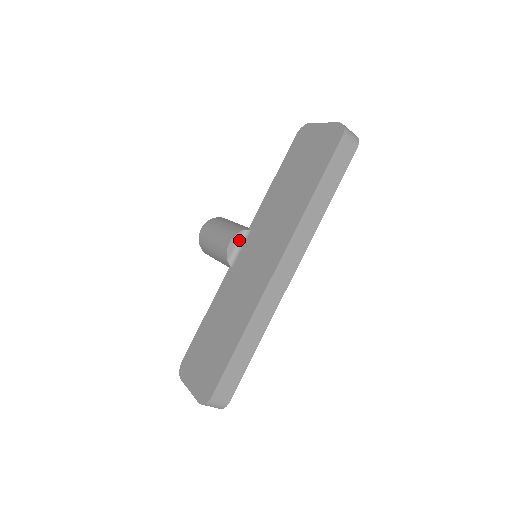
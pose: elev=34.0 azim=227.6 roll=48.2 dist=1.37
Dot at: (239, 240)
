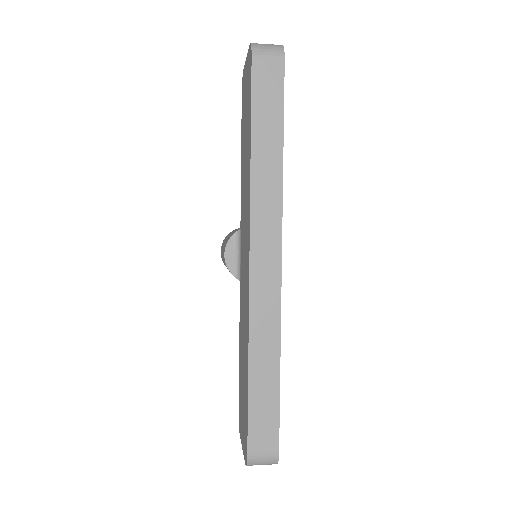
Dot at: (235, 246)
